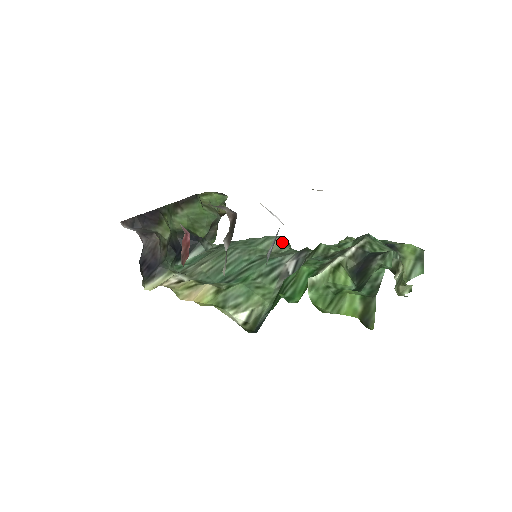
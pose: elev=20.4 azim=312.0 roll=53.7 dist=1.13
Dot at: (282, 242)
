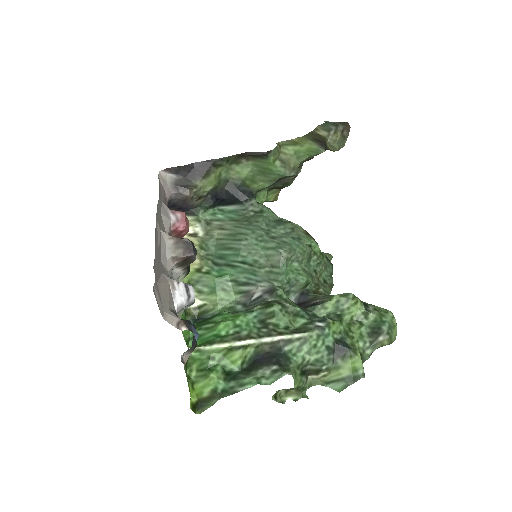
Dot at: (282, 261)
